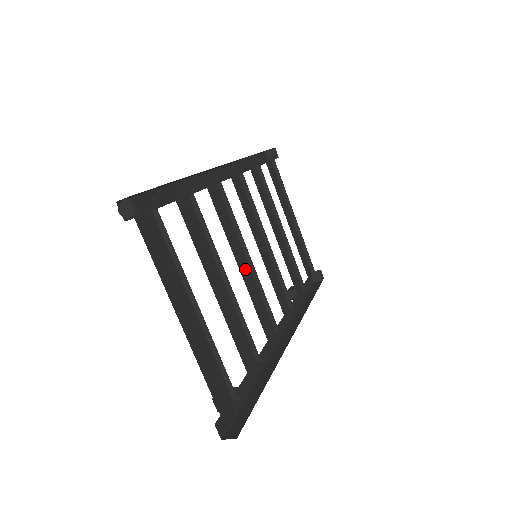
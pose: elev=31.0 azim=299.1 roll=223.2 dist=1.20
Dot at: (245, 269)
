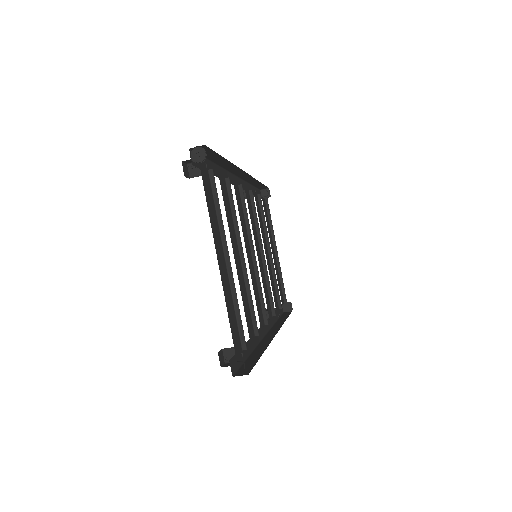
Dot at: (250, 260)
